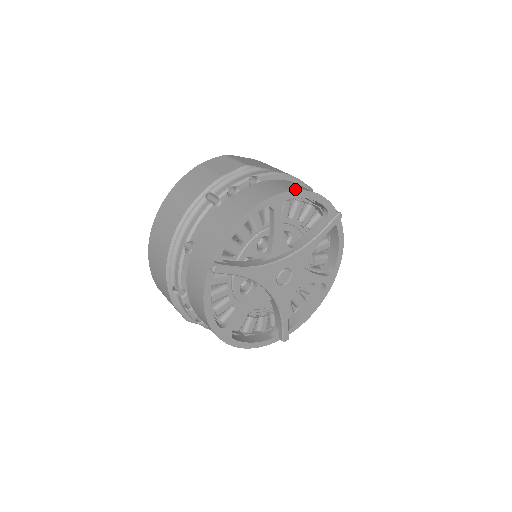
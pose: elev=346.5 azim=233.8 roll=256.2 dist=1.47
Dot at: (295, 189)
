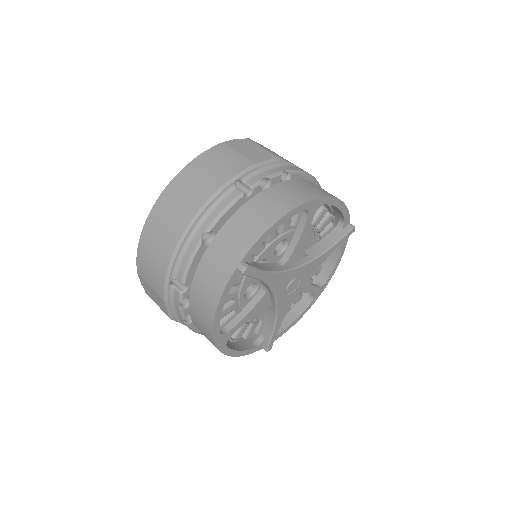
Dot at: (330, 195)
